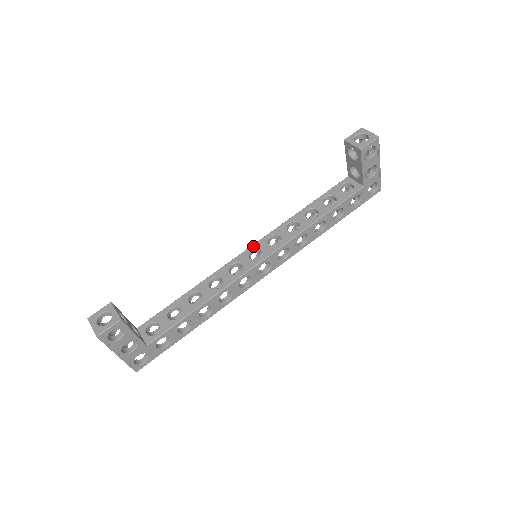
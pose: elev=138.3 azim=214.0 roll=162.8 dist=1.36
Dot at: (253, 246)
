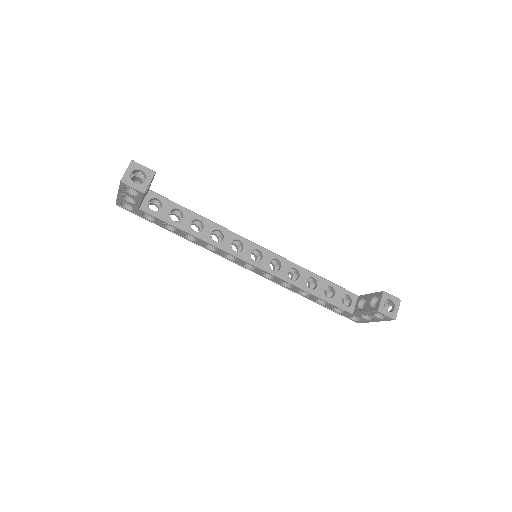
Dot at: (264, 249)
